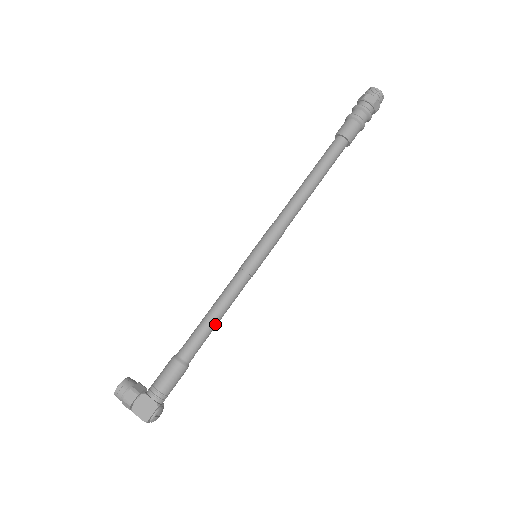
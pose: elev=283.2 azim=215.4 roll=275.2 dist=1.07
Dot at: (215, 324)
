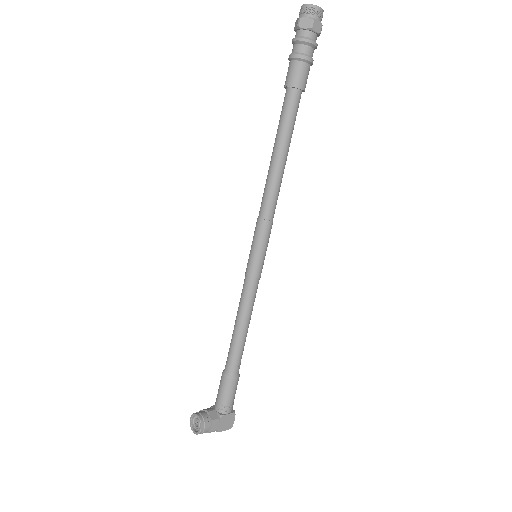
Dot at: (247, 332)
